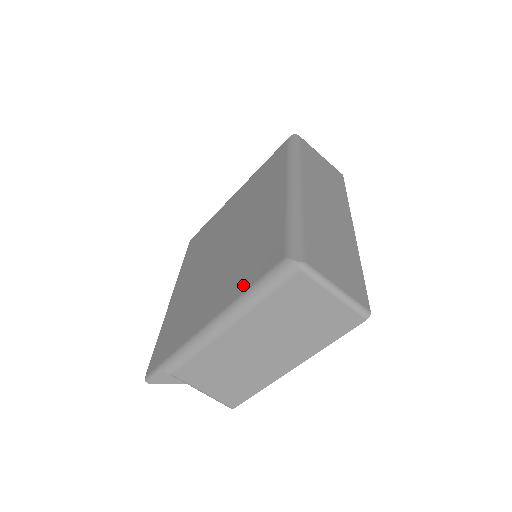
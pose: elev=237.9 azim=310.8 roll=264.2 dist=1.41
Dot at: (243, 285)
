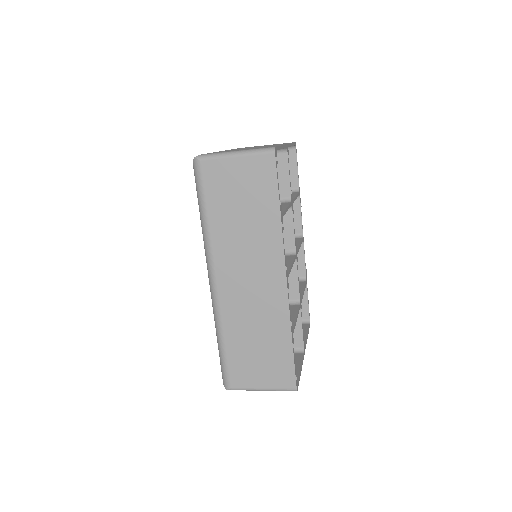
Dot at: occluded
